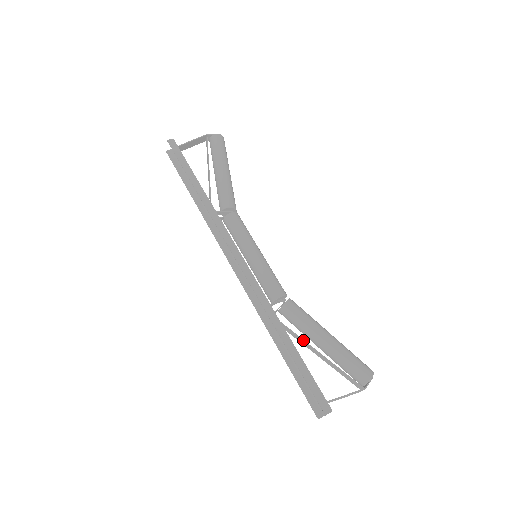
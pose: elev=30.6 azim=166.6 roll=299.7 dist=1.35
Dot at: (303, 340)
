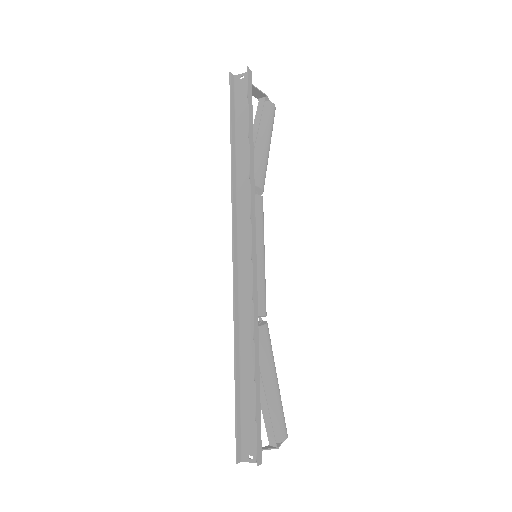
Dot at: (260, 372)
